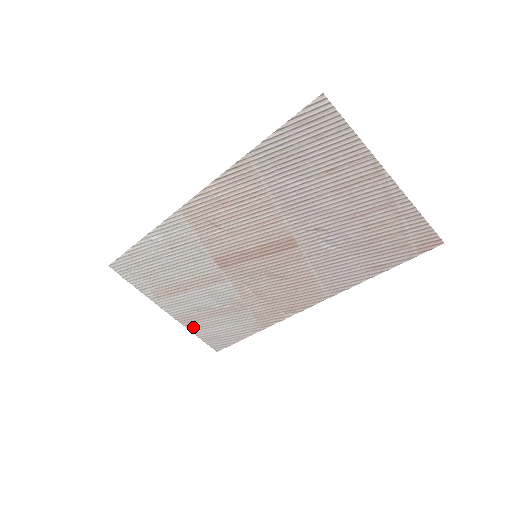
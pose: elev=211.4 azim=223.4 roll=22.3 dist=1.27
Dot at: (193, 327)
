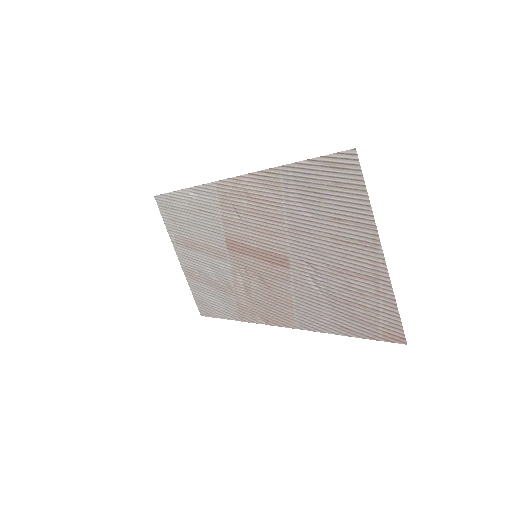
Dot at: (192, 284)
